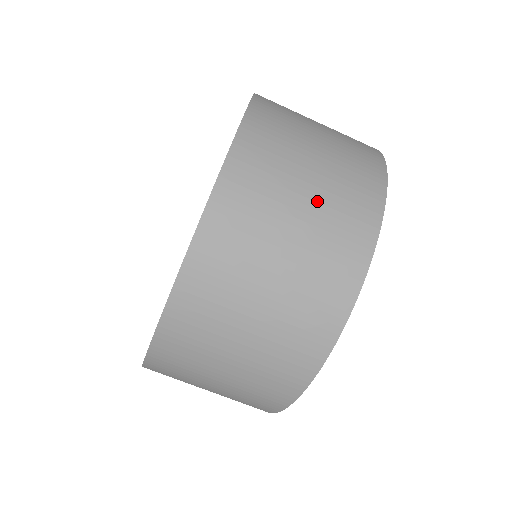
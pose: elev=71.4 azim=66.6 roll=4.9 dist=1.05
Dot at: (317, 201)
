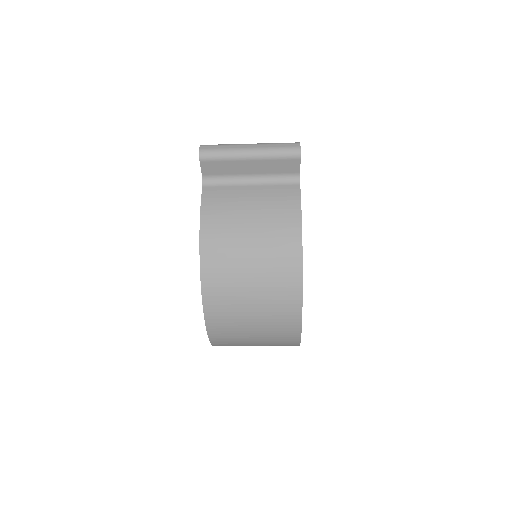
Dot at: (262, 337)
